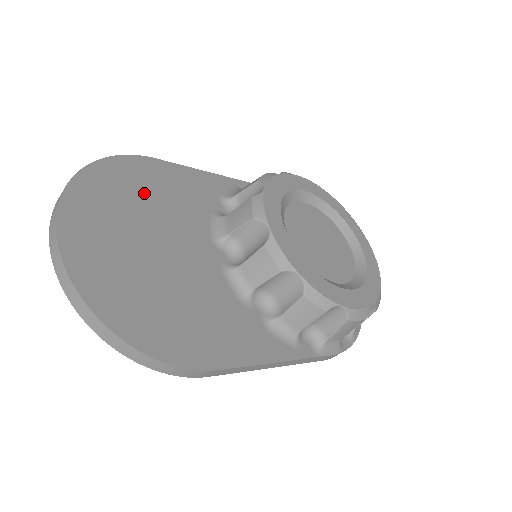
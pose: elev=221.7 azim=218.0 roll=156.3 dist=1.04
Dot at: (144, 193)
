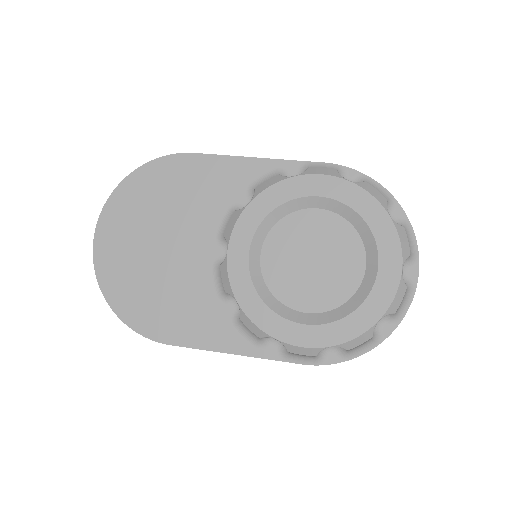
Dot at: (169, 193)
